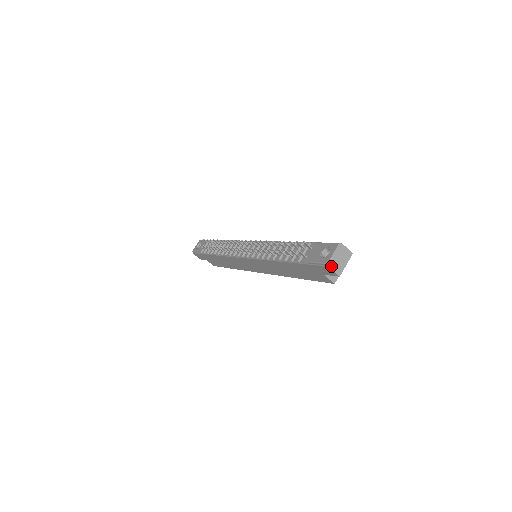
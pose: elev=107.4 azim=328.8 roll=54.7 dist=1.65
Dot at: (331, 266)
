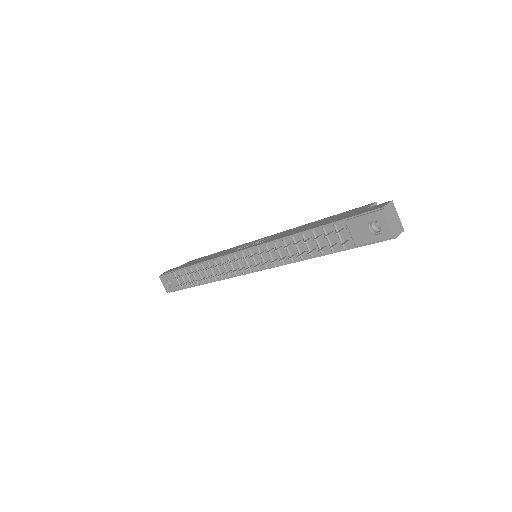
Dot at: (396, 235)
